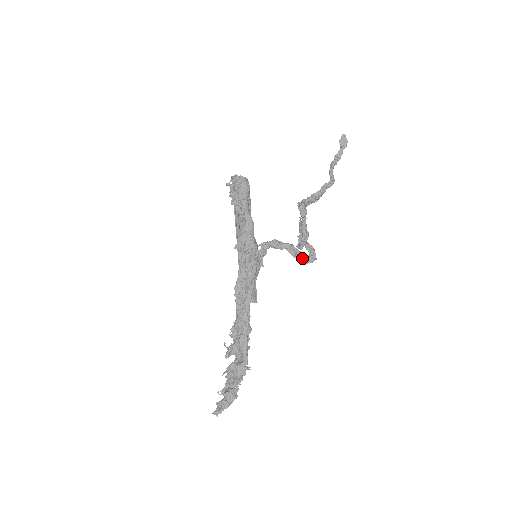
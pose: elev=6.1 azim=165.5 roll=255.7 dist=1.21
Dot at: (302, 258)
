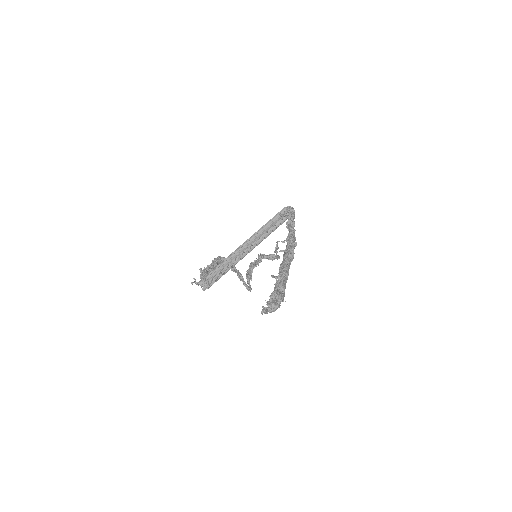
Dot at: (246, 284)
